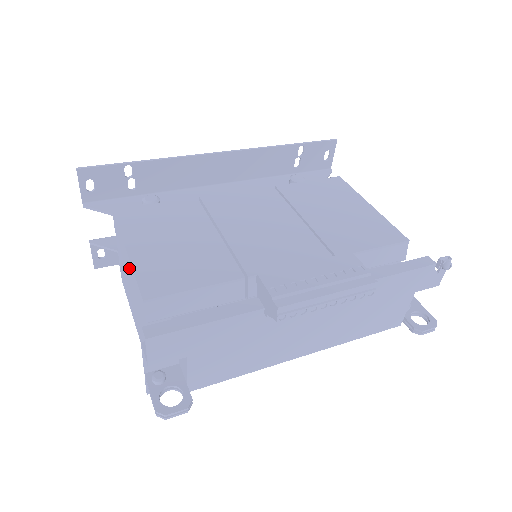
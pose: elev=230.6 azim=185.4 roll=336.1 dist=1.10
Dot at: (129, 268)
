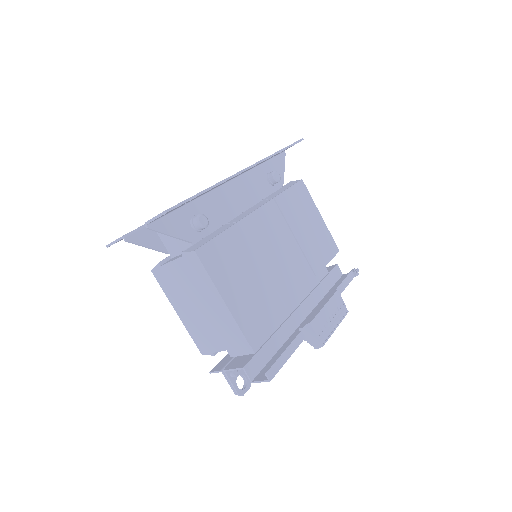
Dot at: (219, 308)
